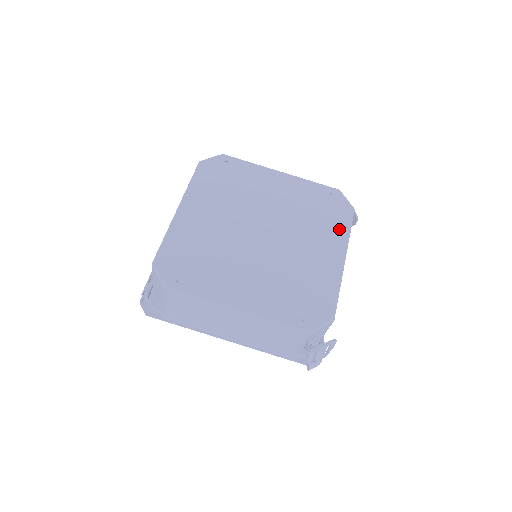
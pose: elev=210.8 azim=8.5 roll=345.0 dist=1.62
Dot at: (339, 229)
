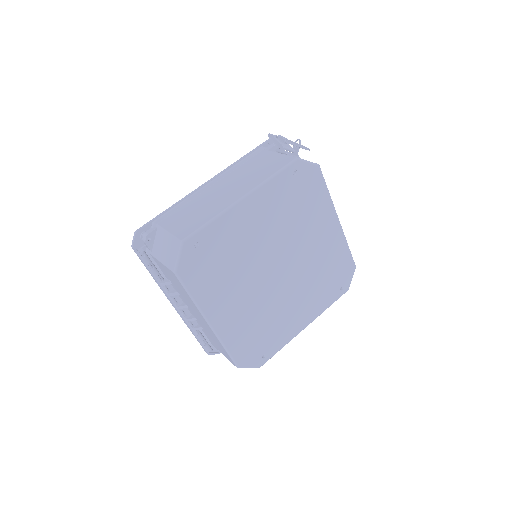
Dot at: (321, 200)
